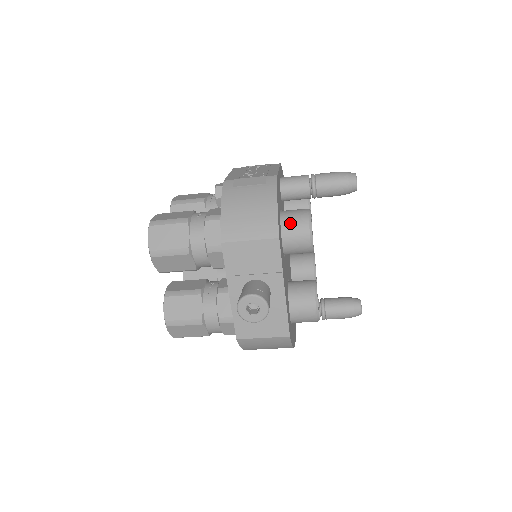
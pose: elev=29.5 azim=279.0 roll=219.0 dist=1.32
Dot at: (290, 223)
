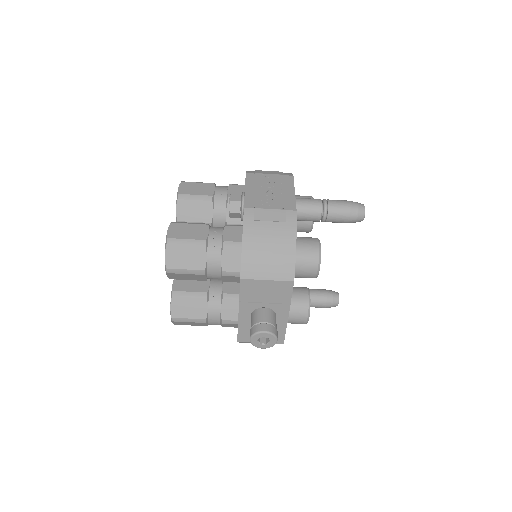
Dot at: (302, 258)
